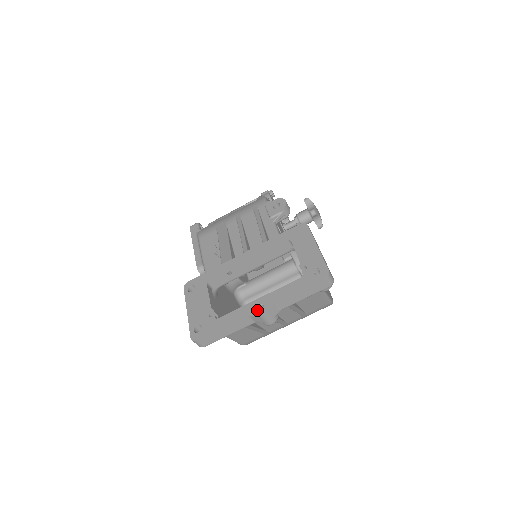
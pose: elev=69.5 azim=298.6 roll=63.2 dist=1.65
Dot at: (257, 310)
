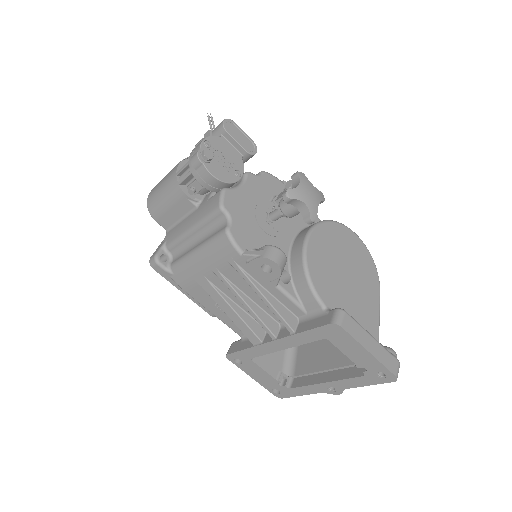
Dot at: (329, 391)
